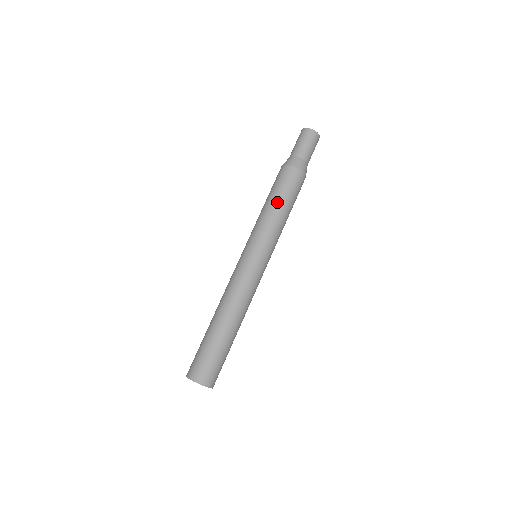
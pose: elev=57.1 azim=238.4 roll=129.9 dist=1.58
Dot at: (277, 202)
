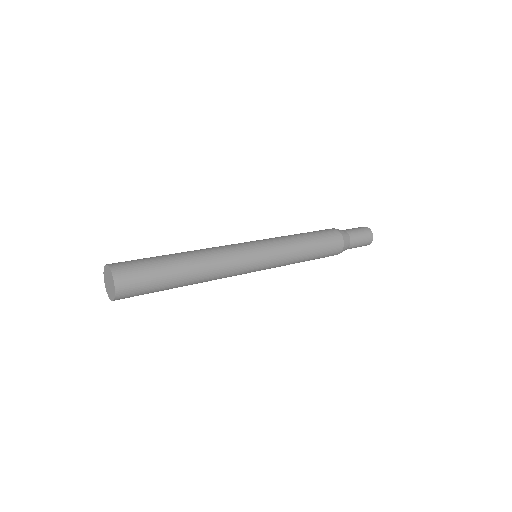
Dot at: (310, 238)
